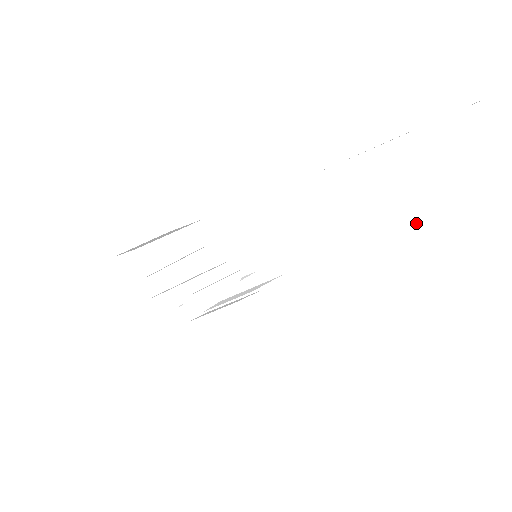
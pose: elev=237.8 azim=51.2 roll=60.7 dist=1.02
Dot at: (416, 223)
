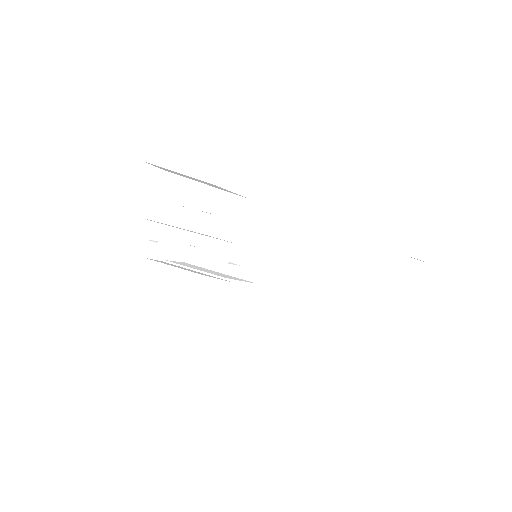
Dot at: (390, 326)
